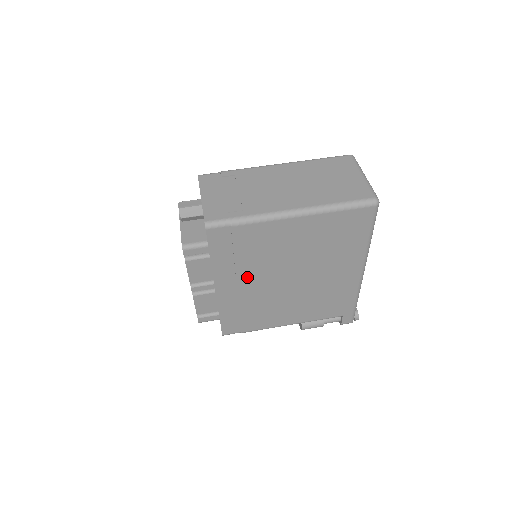
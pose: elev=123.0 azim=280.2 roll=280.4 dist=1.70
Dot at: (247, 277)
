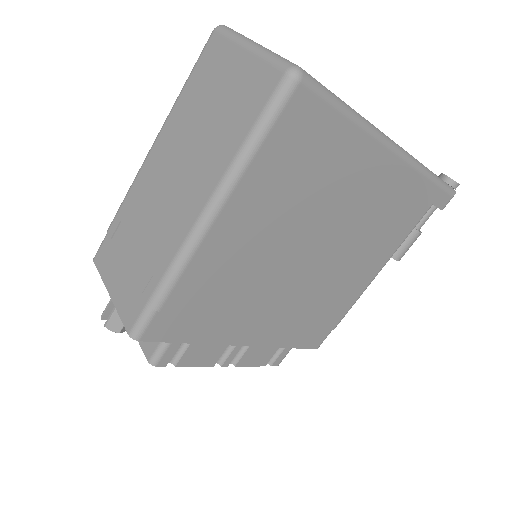
Dot at: (260, 308)
